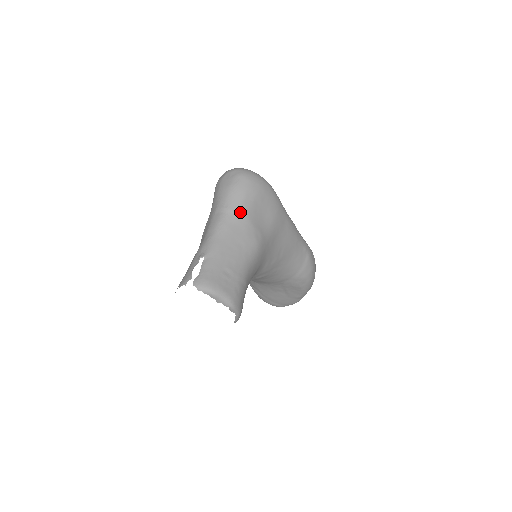
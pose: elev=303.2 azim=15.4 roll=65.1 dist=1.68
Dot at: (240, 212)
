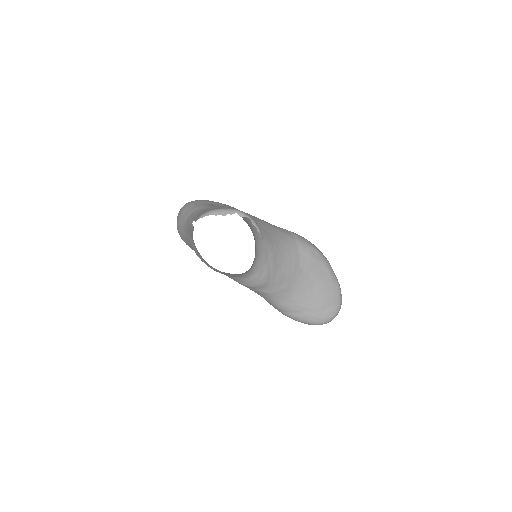
Dot at: (199, 207)
